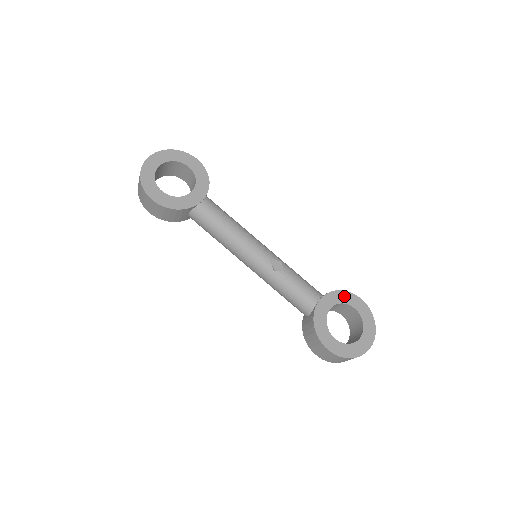
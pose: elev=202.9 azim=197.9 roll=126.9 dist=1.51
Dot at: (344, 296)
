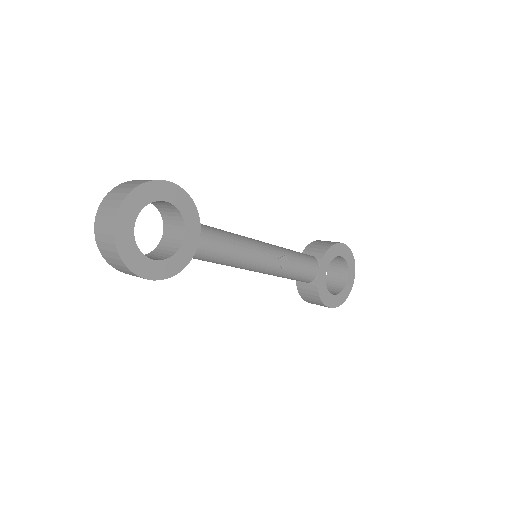
Dot at: (333, 251)
